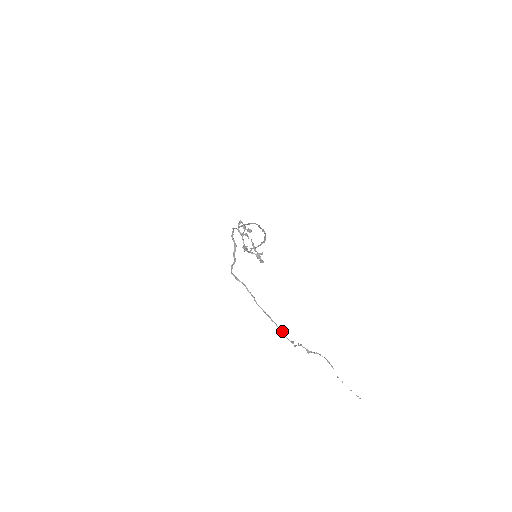
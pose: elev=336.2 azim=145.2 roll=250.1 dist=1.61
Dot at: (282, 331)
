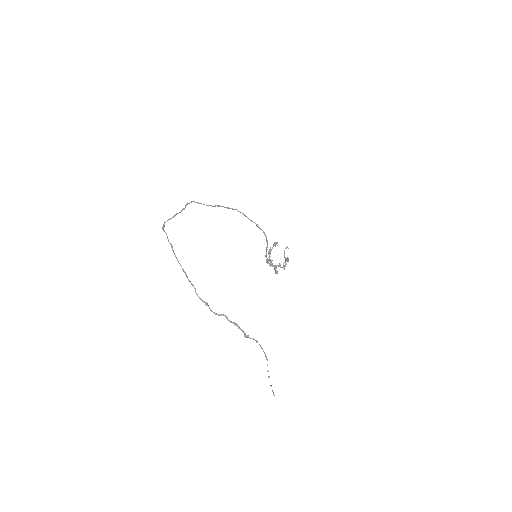
Dot at: (192, 285)
